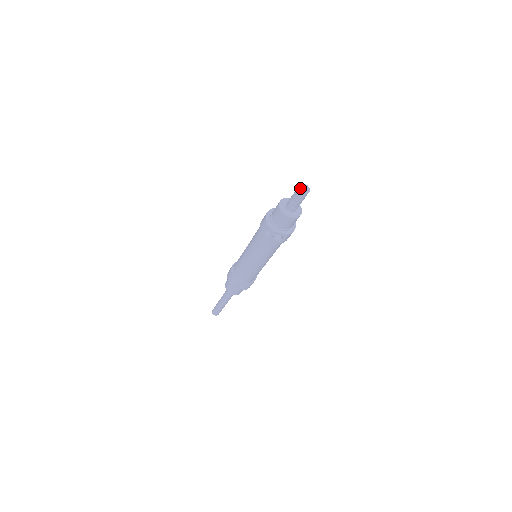
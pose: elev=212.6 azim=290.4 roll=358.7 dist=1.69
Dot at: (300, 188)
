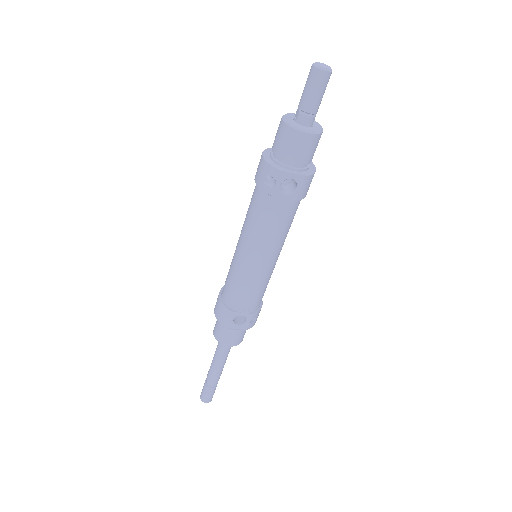
Dot at: (315, 64)
